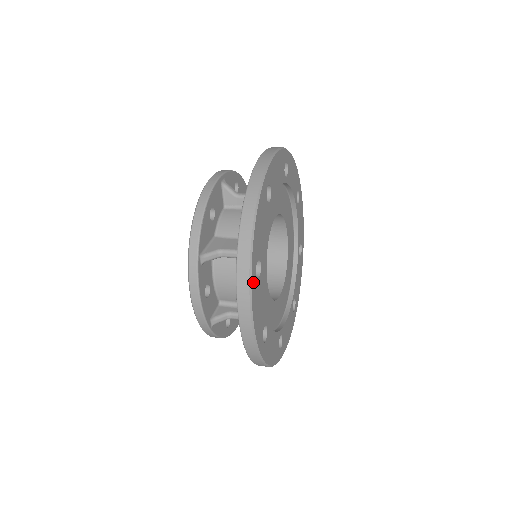
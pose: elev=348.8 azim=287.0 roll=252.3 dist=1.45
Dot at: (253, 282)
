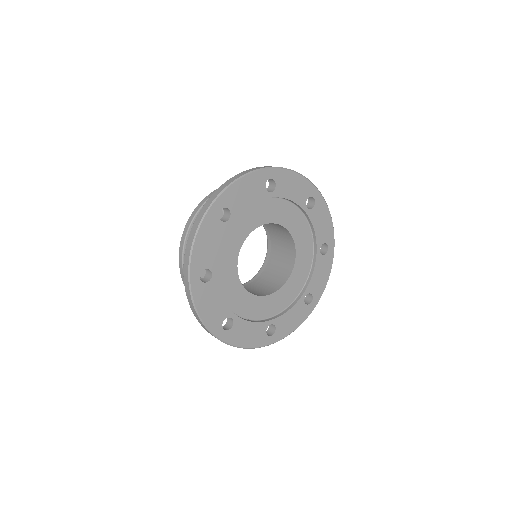
Dot at: (195, 286)
